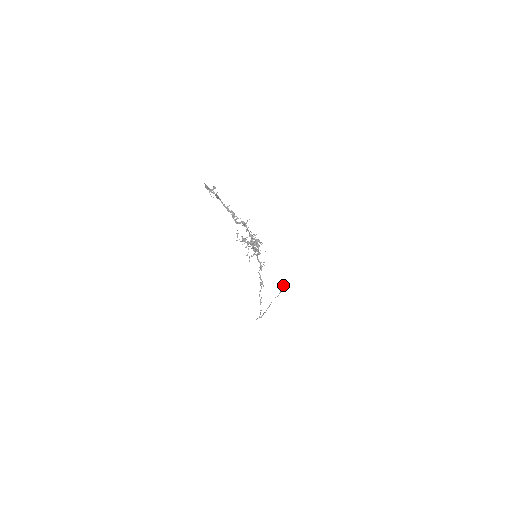
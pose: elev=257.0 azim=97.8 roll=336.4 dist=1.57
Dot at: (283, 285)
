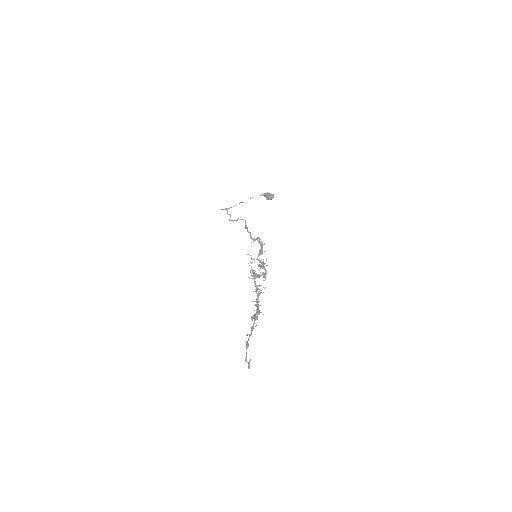
Dot at: (269, 198)
